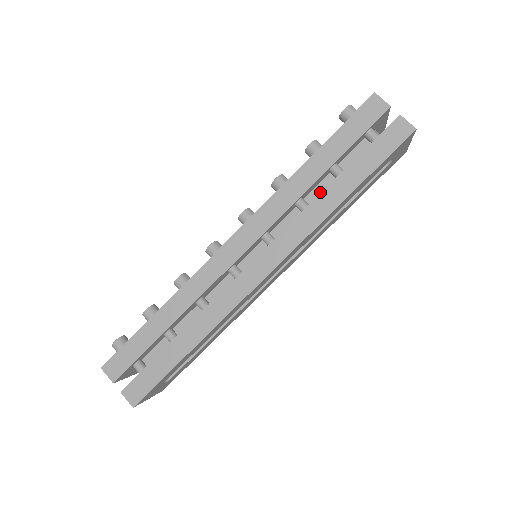
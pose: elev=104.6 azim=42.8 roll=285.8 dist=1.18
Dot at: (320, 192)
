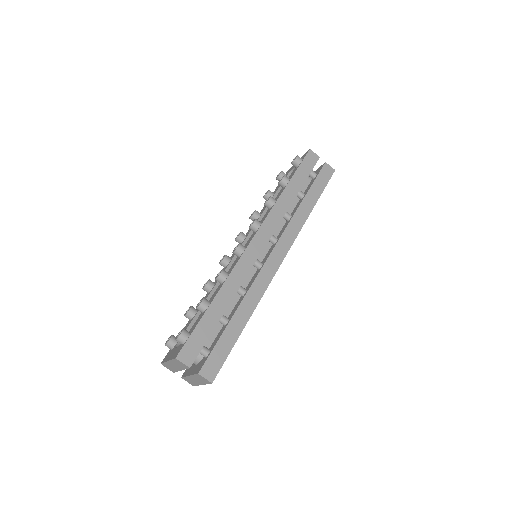
Dot at: (291, 208)
